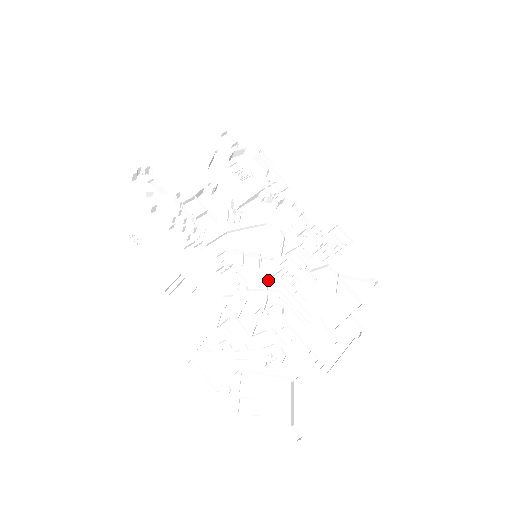
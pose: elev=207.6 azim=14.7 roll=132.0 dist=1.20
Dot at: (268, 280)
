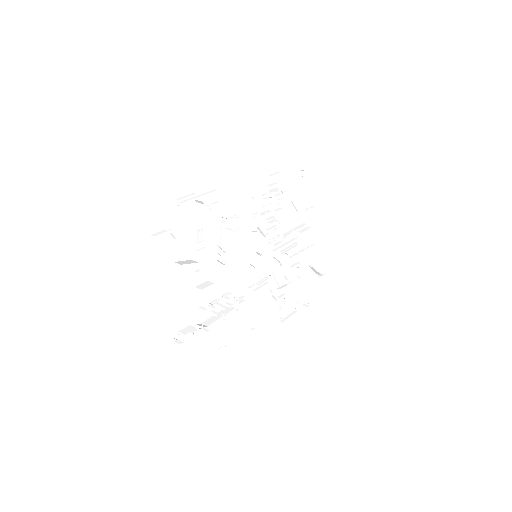
Dot at: (270, 255)
